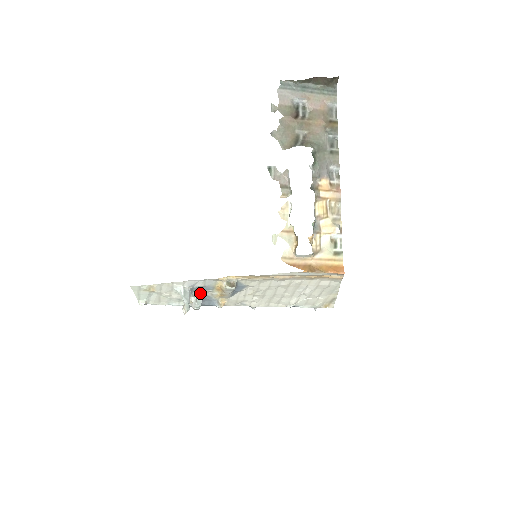
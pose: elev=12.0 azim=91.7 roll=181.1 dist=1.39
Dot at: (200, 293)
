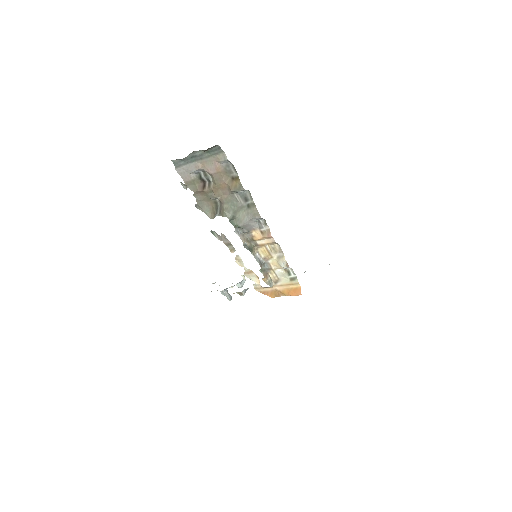
Dot at: (234, 285)
